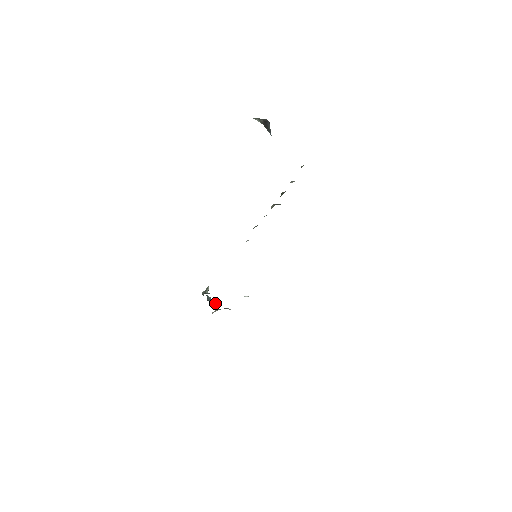
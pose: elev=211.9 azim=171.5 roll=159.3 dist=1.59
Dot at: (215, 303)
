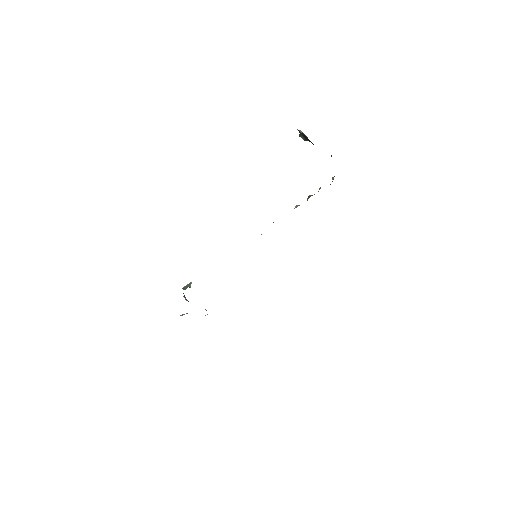
Dot at: occluded
